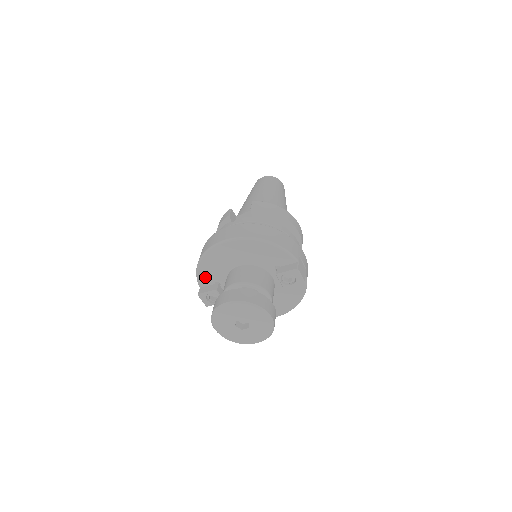
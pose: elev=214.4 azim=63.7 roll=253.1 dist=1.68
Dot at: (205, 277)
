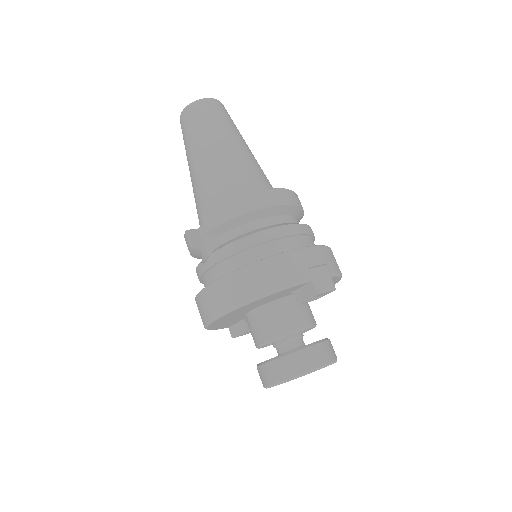
Dot at: (225, 326)
